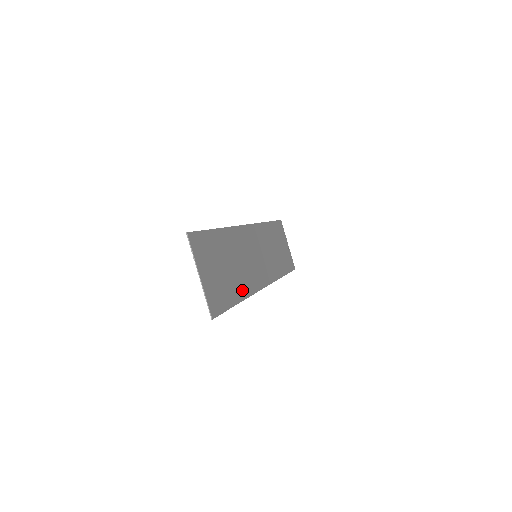
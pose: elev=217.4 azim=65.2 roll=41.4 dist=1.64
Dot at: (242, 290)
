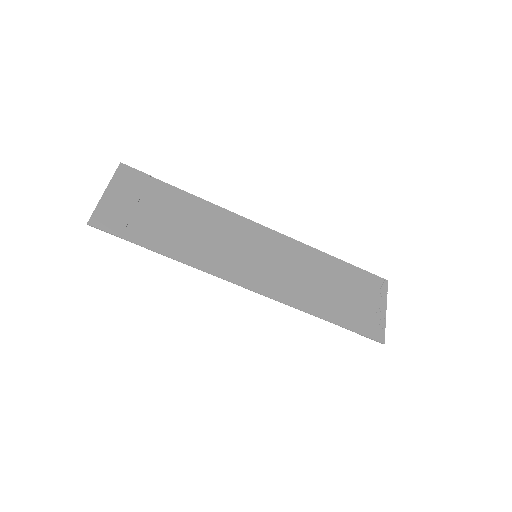
Dot at: (181, 252)
